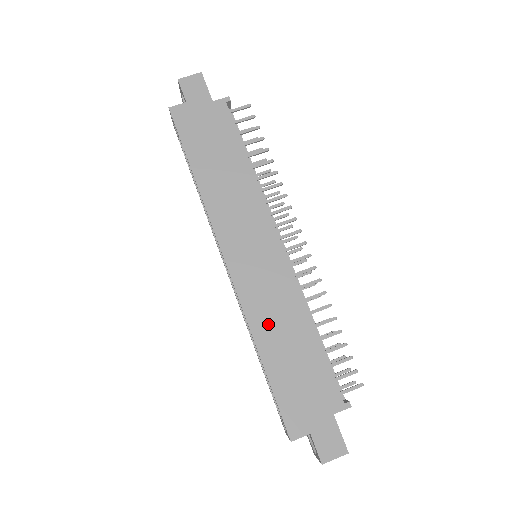
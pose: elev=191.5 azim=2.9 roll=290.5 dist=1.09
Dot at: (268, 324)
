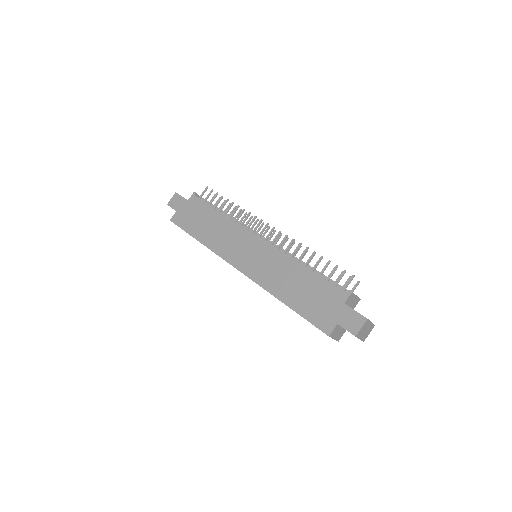
Dot at: (277, 283)
